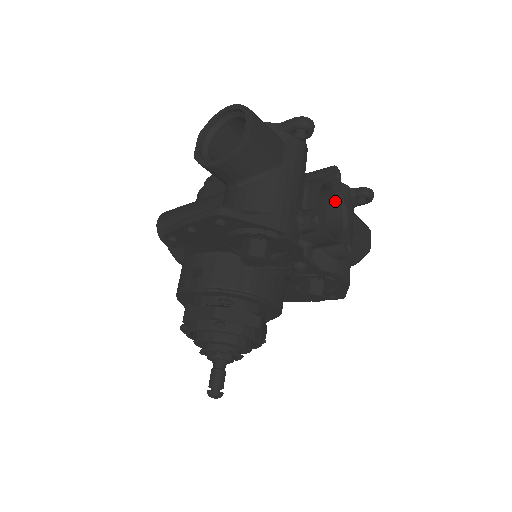
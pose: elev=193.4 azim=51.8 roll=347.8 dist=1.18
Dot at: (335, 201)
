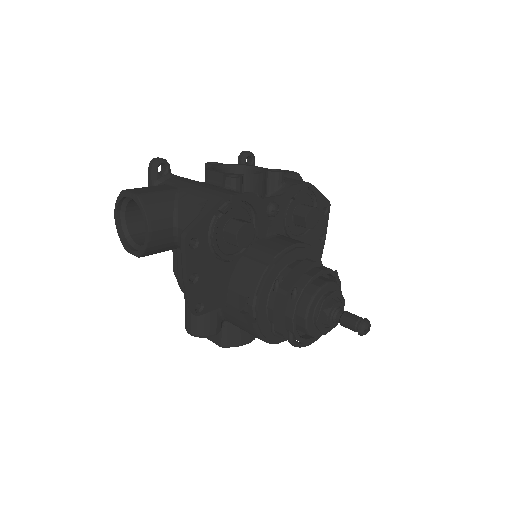
Dot at: (235, 173)
